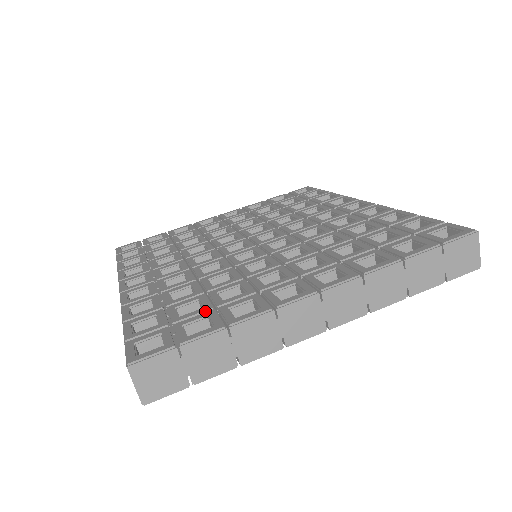
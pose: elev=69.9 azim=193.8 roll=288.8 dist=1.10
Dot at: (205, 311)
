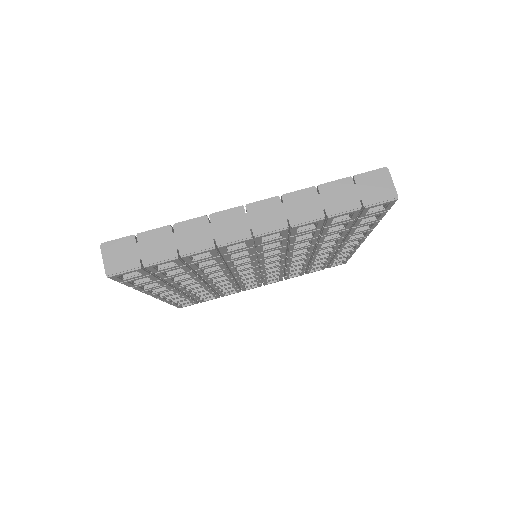
Dot at: occluded
